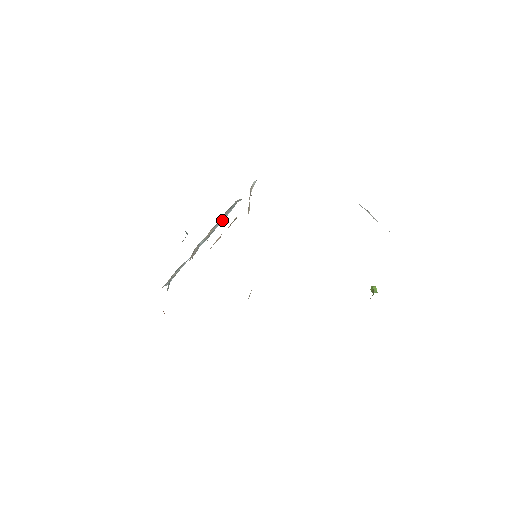
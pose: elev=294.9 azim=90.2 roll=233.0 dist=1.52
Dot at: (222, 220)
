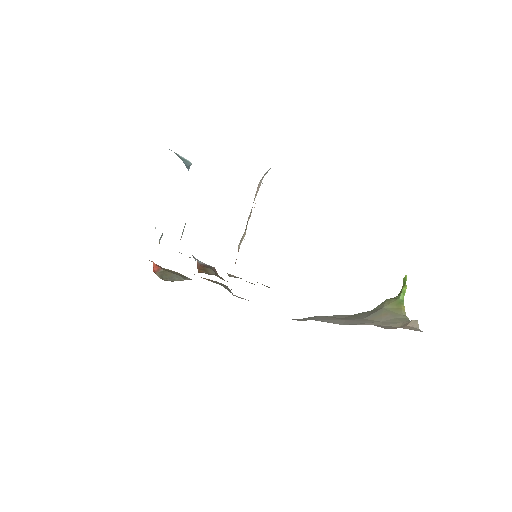
Dot at: occluded
